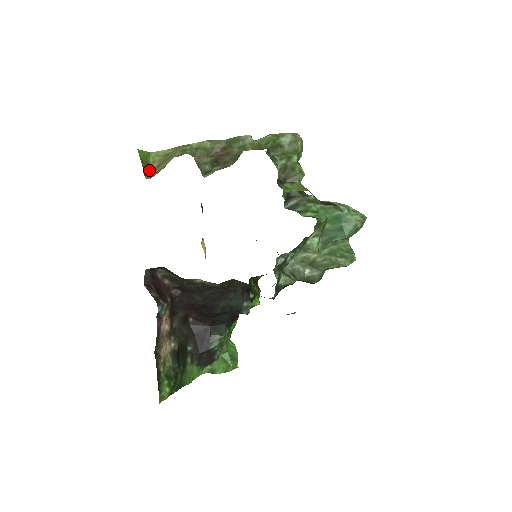
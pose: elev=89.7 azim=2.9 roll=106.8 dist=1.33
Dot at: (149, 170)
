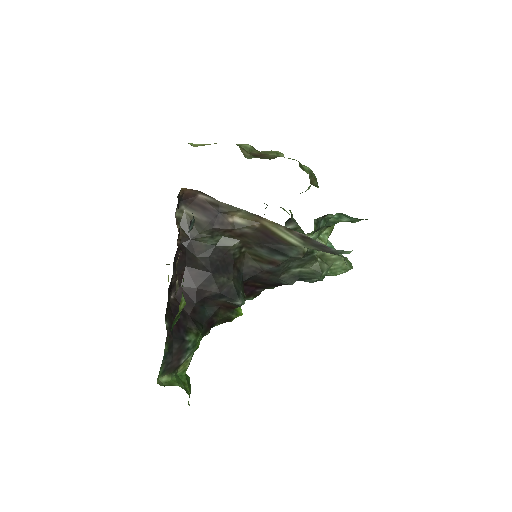
Dot at: occluded
